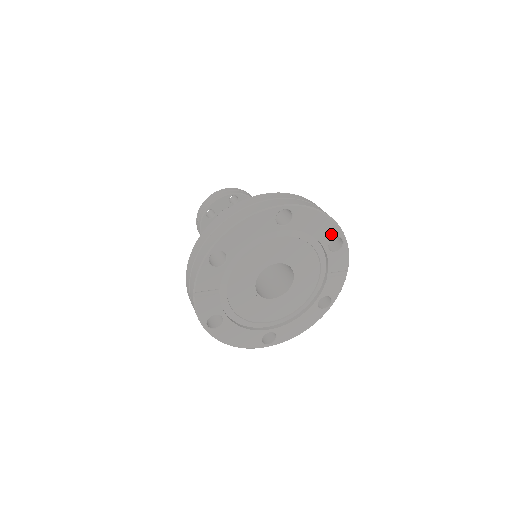
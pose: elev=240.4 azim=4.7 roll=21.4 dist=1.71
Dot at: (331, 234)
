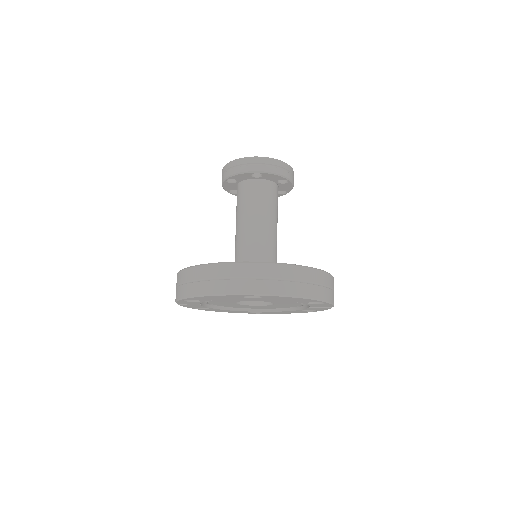
Dot at: (309, 301)
